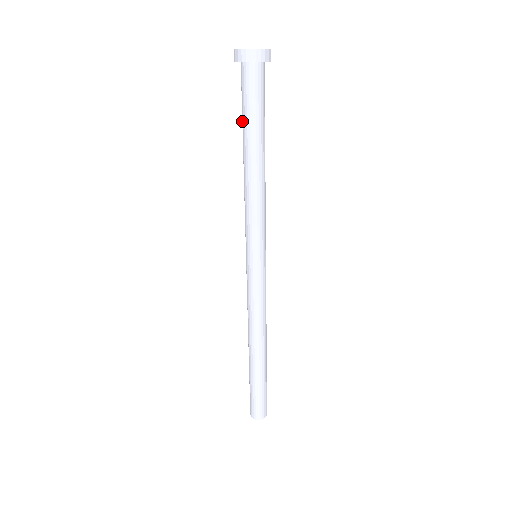
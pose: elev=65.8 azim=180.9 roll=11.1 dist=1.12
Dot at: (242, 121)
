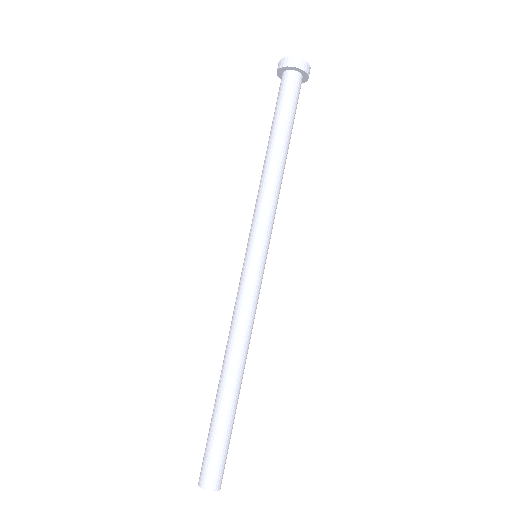
Dot at: (275, 118)
